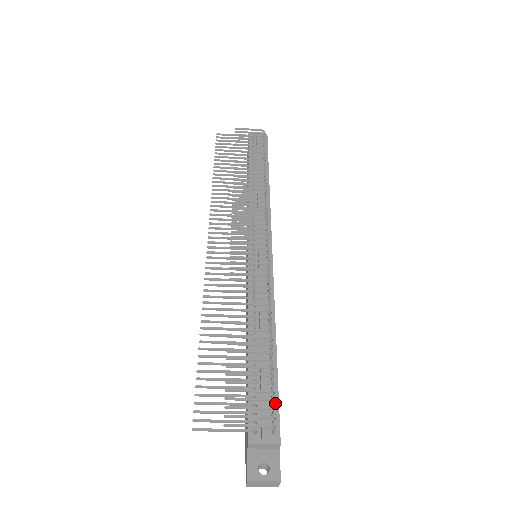
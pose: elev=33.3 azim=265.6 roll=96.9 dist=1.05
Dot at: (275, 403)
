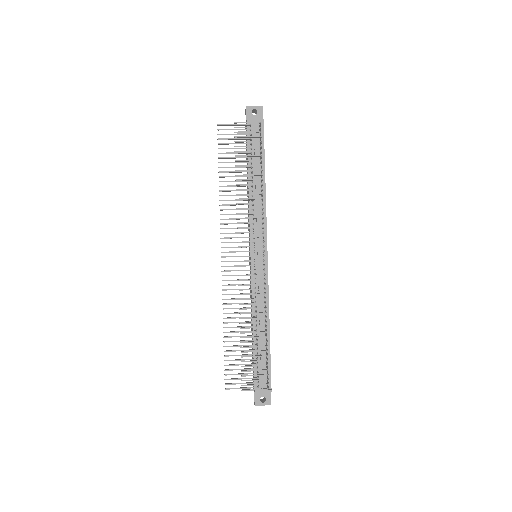
Dot at: (269, 369)
